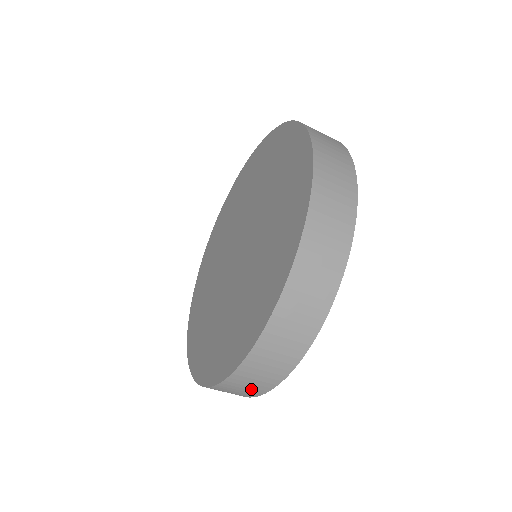
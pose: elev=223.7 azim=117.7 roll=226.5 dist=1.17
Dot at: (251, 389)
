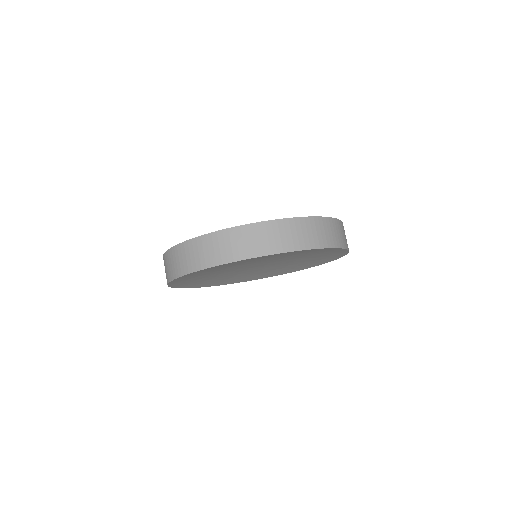
Dot at: (176, 267)
